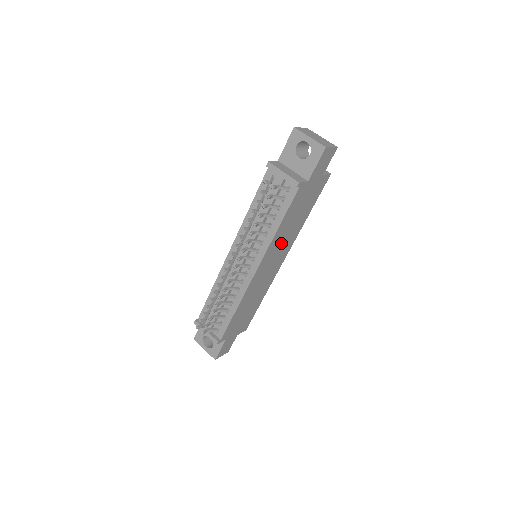
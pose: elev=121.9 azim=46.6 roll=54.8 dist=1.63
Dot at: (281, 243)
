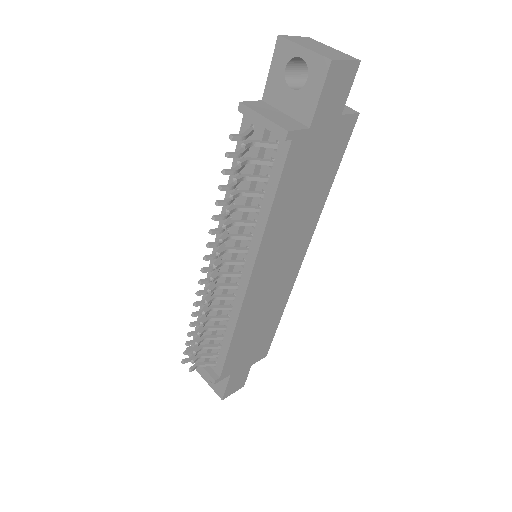
Dot at: (287, 235)
